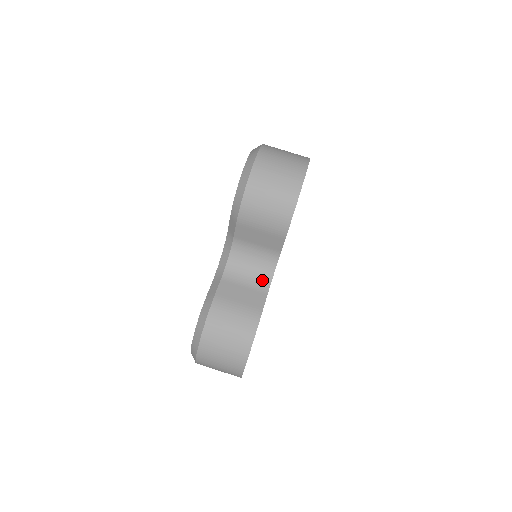
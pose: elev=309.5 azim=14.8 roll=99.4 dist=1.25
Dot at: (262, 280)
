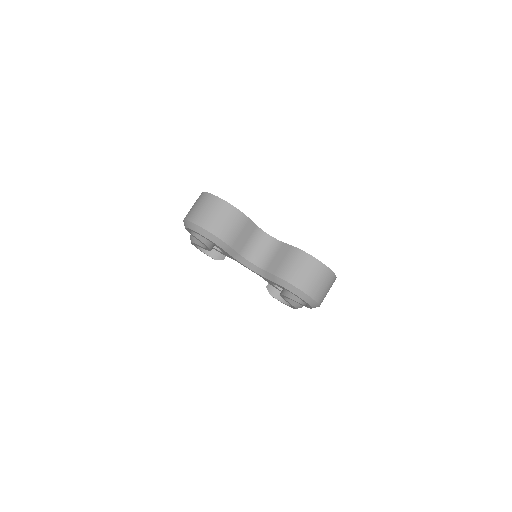
Dot at: (273, 244)
